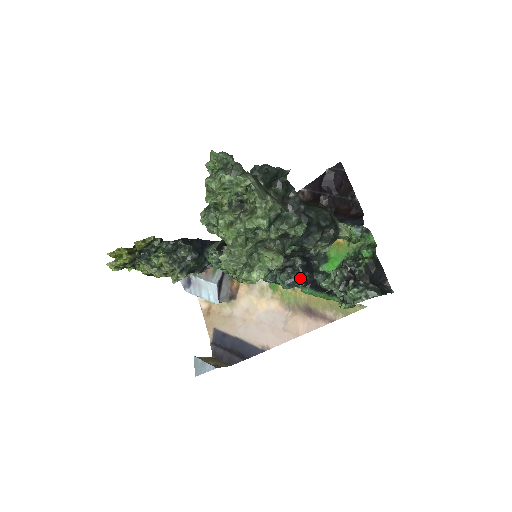
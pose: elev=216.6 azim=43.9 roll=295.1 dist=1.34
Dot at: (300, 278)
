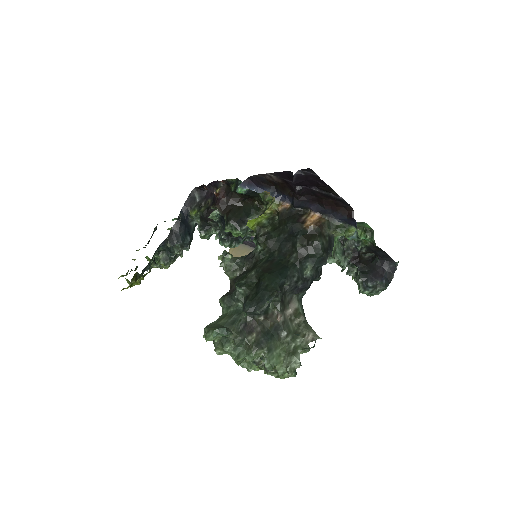
Dot at: occluded
